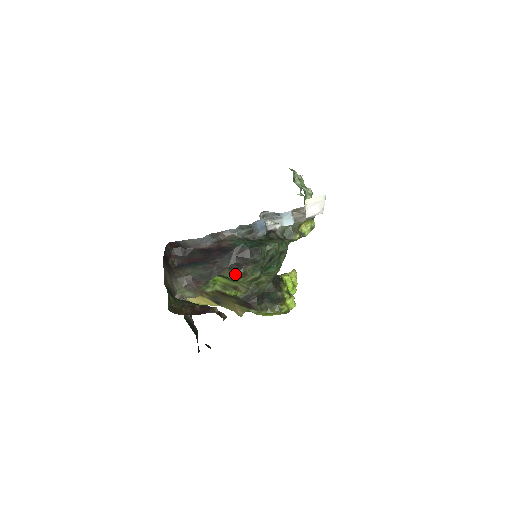
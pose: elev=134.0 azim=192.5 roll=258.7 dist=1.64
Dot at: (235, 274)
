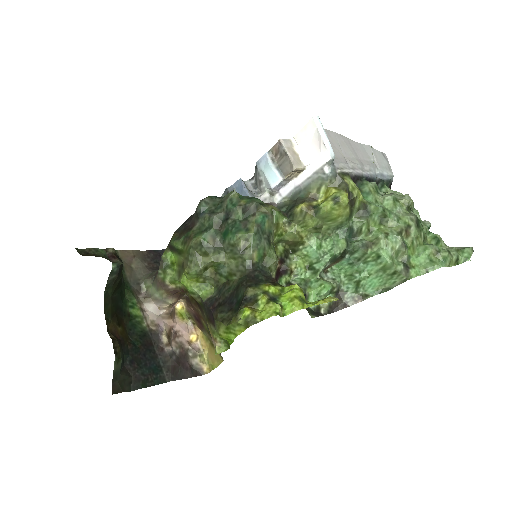
Dot at: (179, 239)
